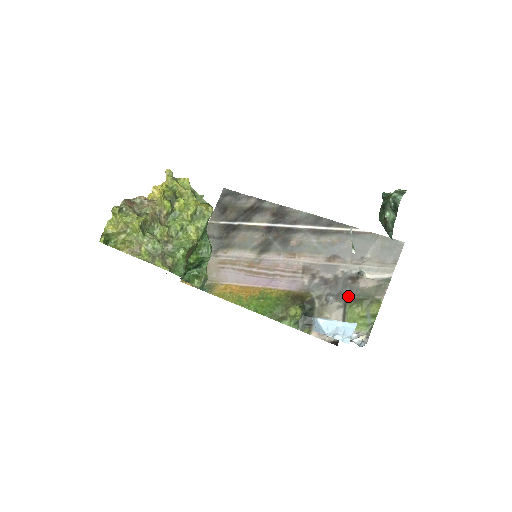
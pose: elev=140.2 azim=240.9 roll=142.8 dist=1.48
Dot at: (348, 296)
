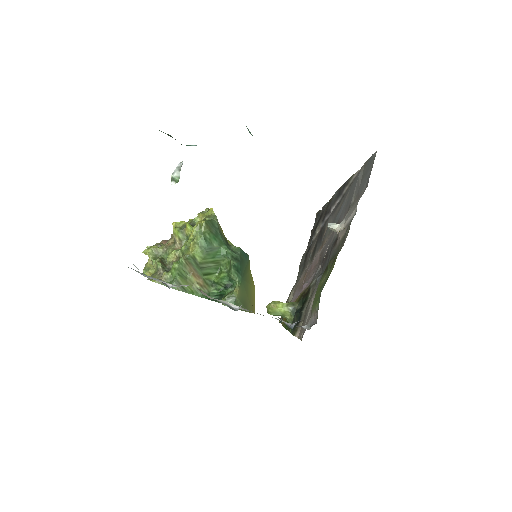
Dot at: occluded
